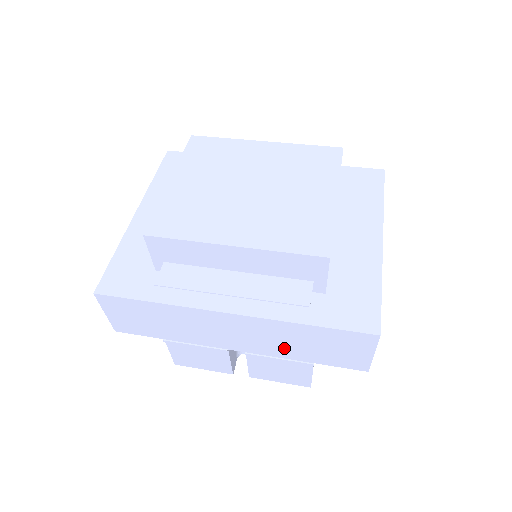
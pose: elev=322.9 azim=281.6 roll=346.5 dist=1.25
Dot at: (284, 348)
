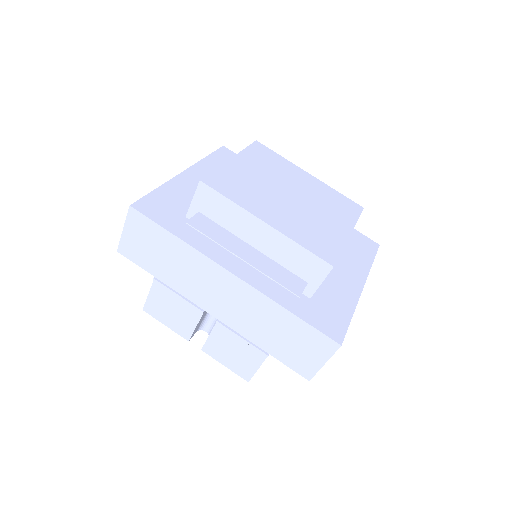
Dot at: (255, 328)
